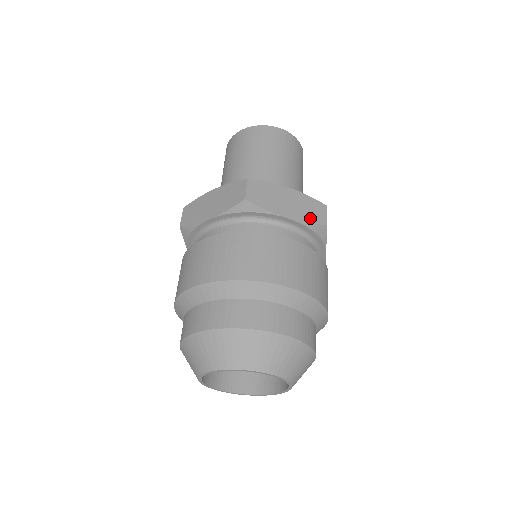
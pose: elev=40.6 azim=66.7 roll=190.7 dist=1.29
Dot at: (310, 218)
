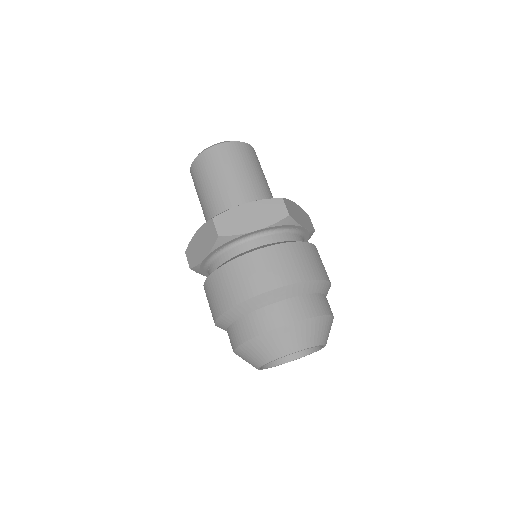
Dot at: (310, 227)
